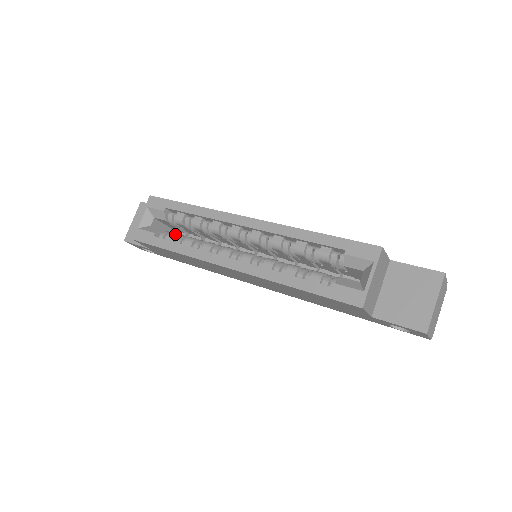
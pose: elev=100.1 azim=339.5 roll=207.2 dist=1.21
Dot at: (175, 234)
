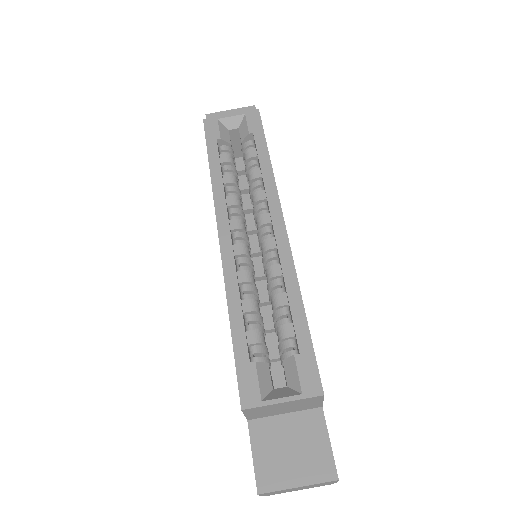
Dot at: (231, 160)
